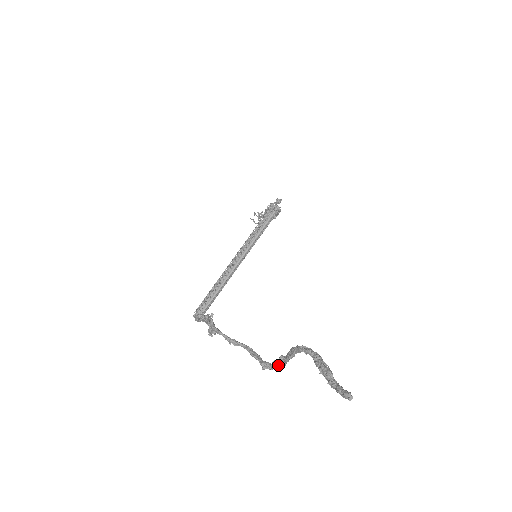
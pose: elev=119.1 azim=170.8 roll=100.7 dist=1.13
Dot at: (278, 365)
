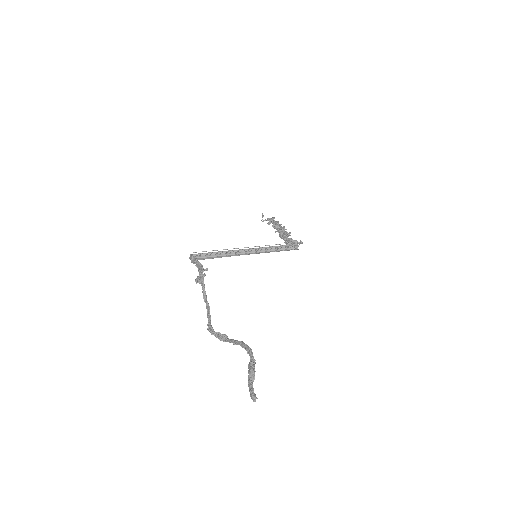
Dot at: (219, 337)
